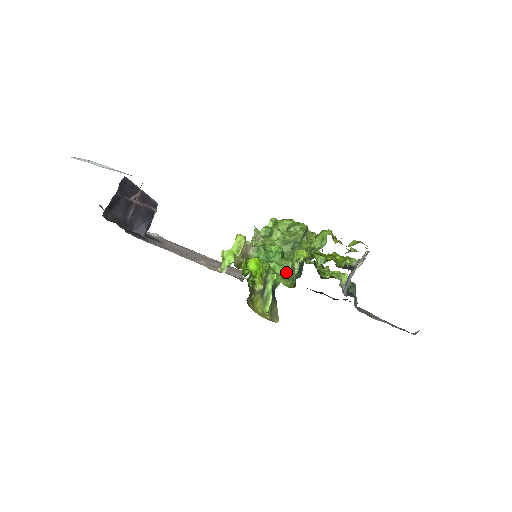
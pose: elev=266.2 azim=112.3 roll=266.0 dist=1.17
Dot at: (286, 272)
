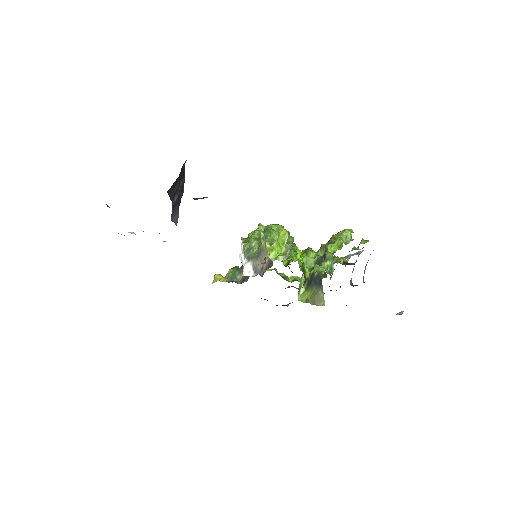
Dot at: (305, 266)
